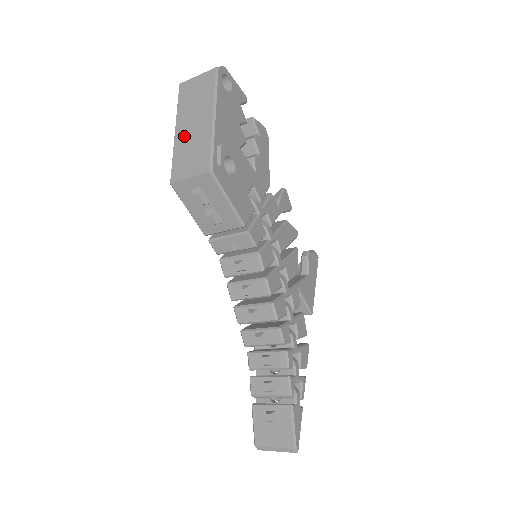
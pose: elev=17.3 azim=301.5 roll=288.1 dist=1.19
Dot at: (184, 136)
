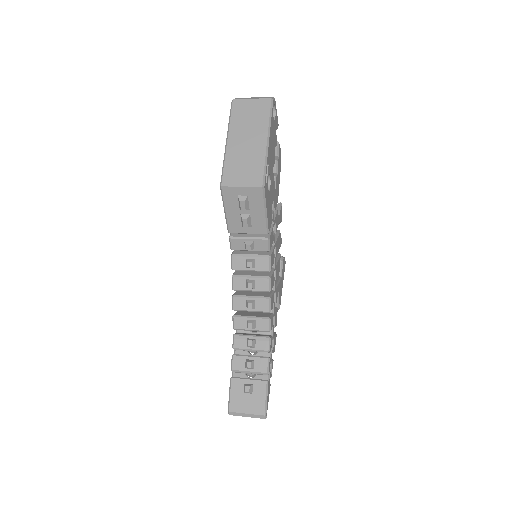
Dot at: (237, 148)
